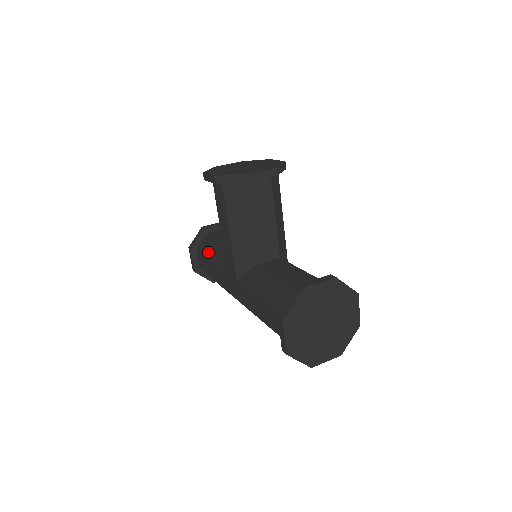
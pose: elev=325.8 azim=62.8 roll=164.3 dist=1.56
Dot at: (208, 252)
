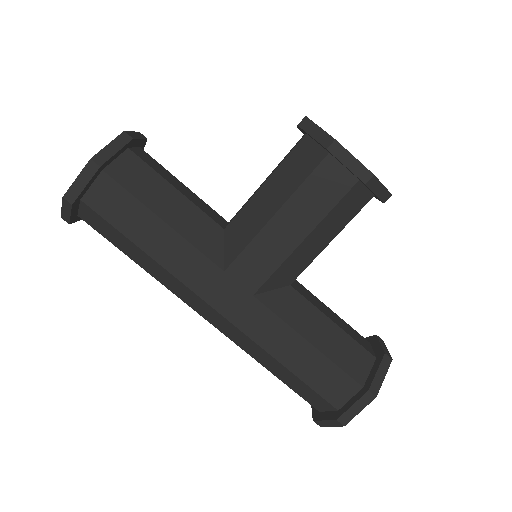
Dot at: (151, 198)
